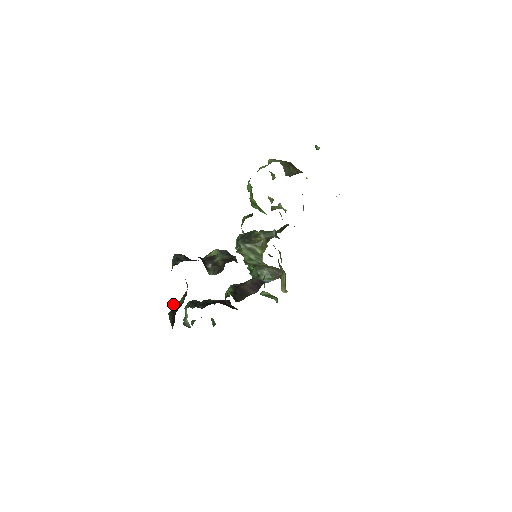
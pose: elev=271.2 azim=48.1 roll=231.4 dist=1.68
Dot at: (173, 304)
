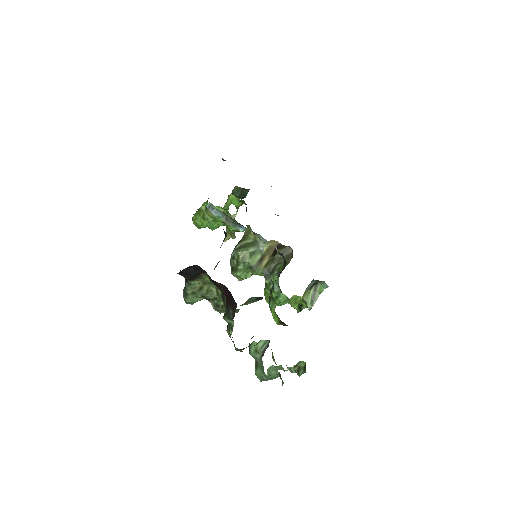
Dot at: occluded
